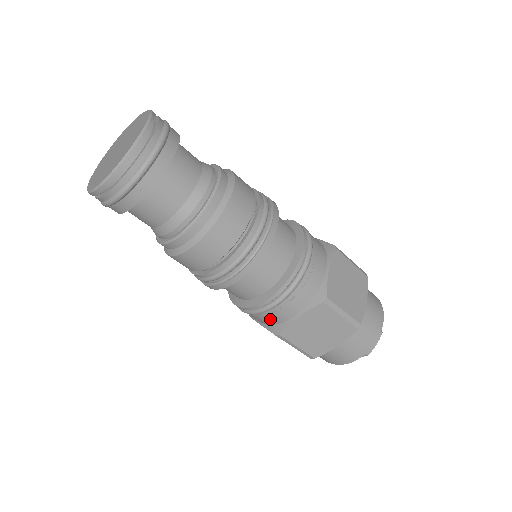
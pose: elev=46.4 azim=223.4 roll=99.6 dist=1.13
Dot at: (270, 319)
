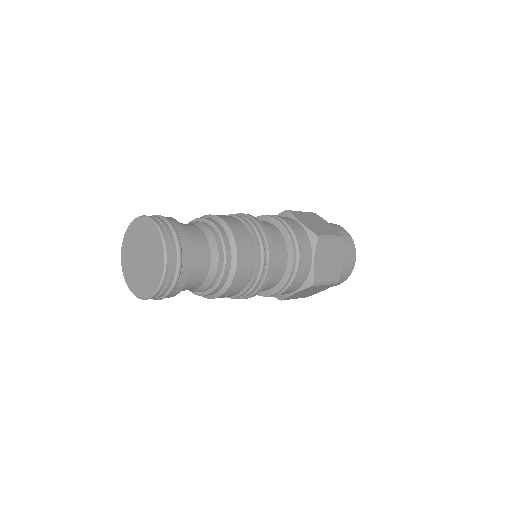
Dot at: occluded
